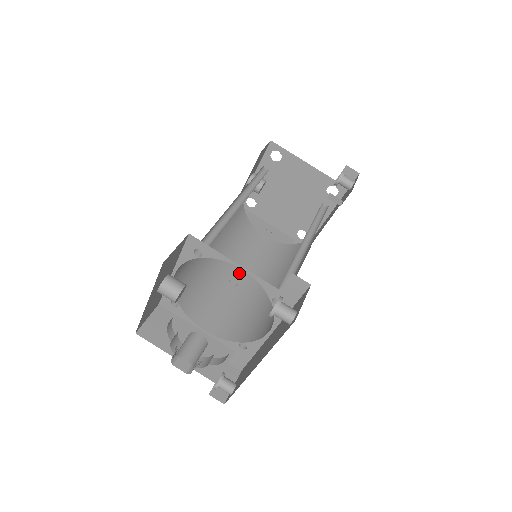
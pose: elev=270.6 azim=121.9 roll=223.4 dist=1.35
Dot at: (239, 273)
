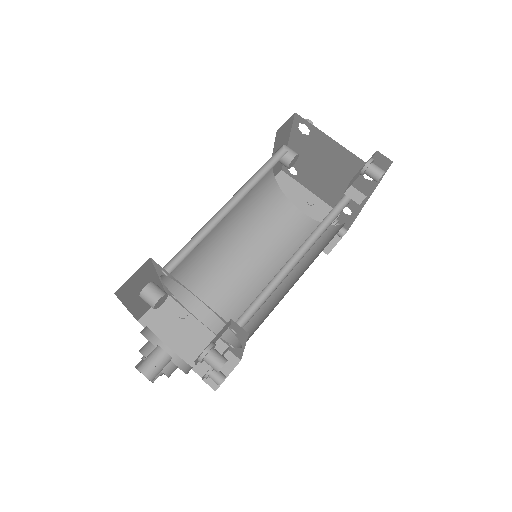
Dot at: (257, 259)
